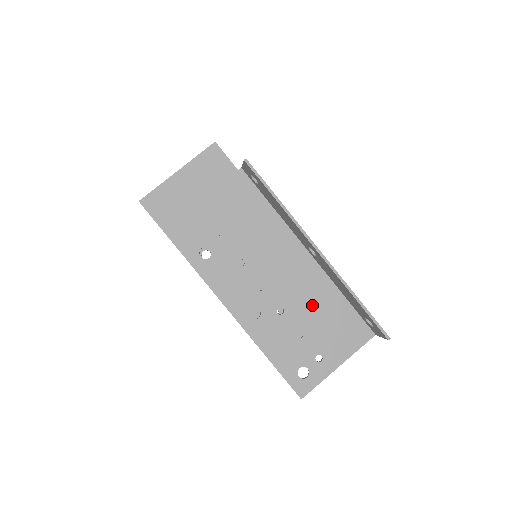
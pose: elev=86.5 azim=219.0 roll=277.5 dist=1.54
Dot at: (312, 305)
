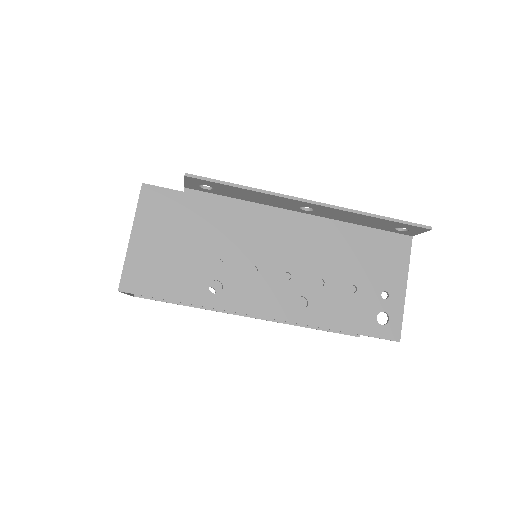
Dot at: (342, 255)
